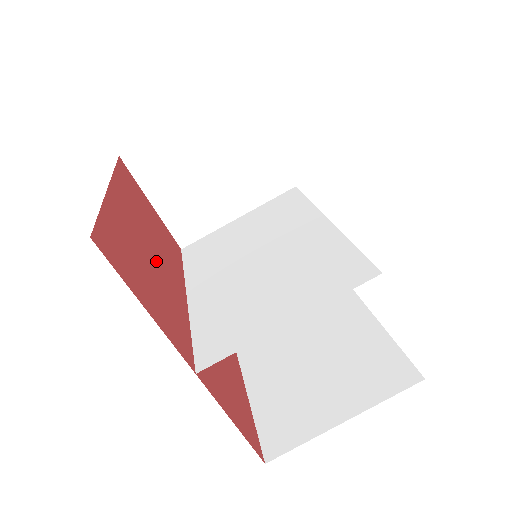
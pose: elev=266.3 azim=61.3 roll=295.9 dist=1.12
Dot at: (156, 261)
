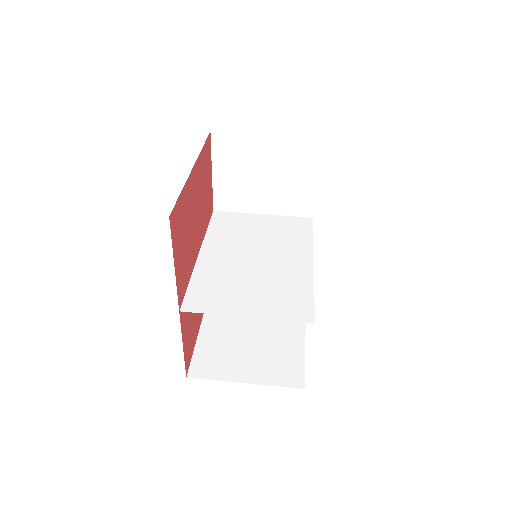
Dot at: (194, 226)
